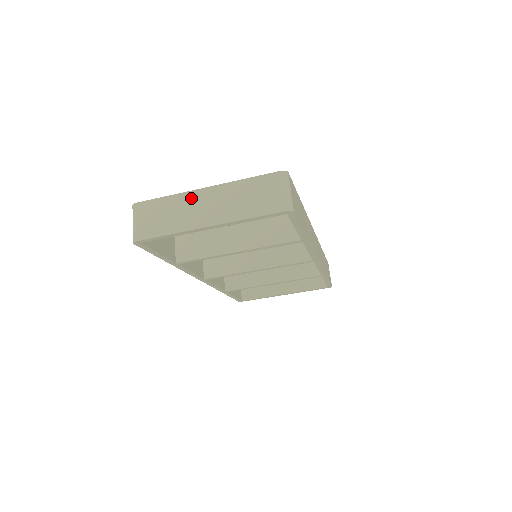
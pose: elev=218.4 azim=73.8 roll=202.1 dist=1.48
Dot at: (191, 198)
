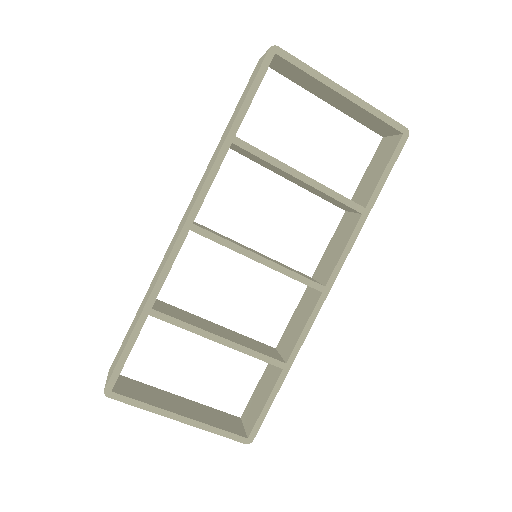
Dot at: occluded
